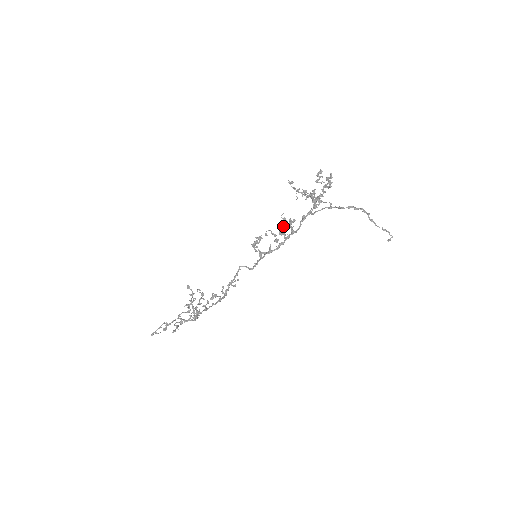
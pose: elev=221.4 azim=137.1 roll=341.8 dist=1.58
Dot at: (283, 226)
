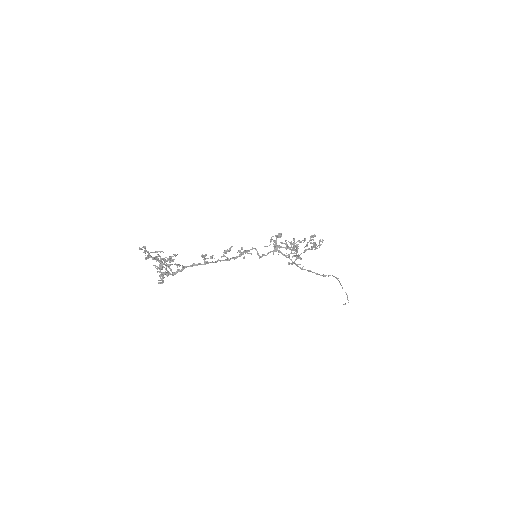
Dot at: (299, 240)
